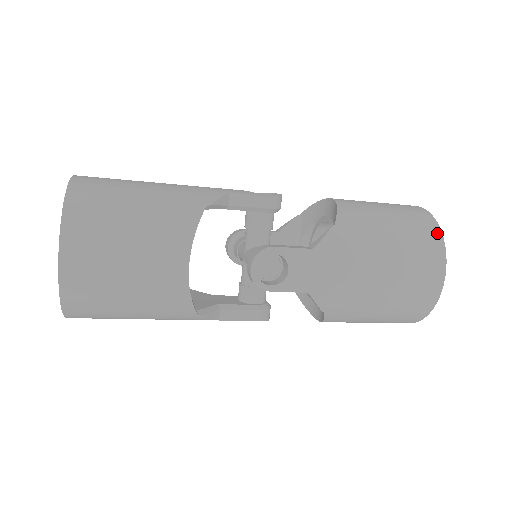
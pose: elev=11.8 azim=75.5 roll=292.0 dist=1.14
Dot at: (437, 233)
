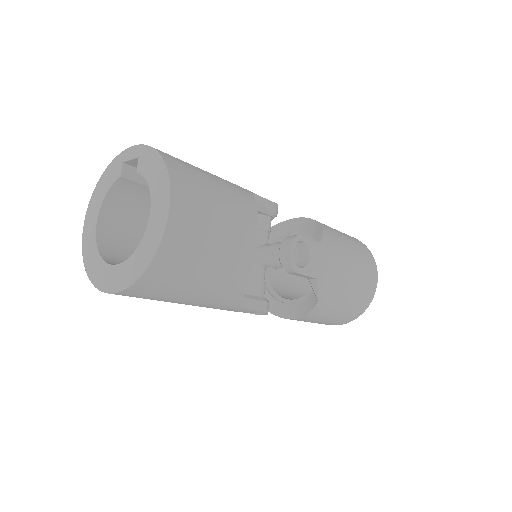
Dot at: (367, 249)
